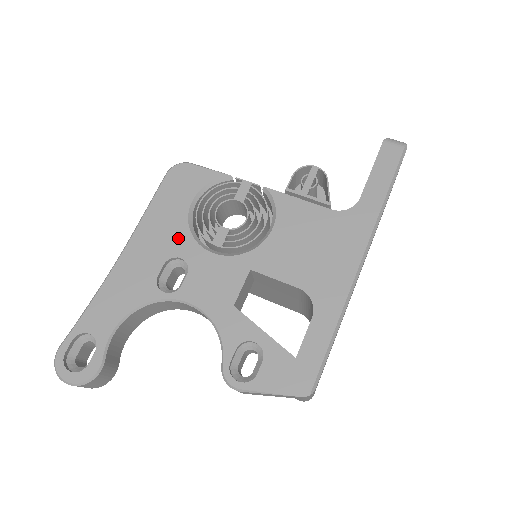
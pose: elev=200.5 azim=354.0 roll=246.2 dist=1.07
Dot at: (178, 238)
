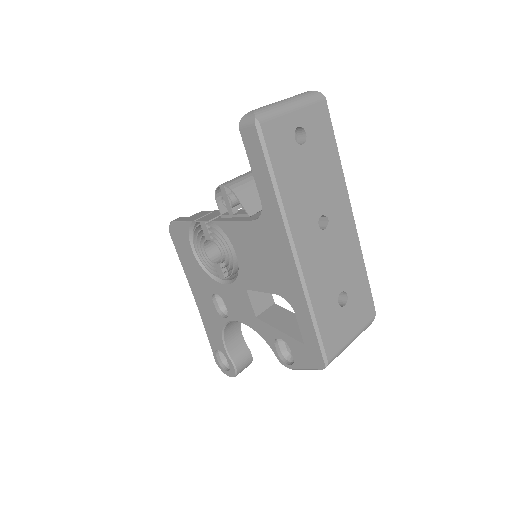
Dot at: (205, 280)
